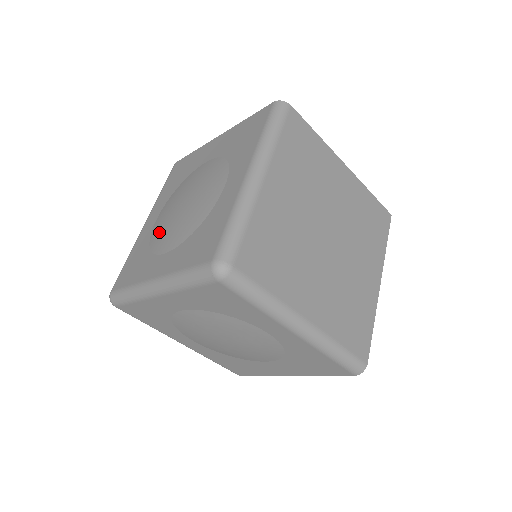
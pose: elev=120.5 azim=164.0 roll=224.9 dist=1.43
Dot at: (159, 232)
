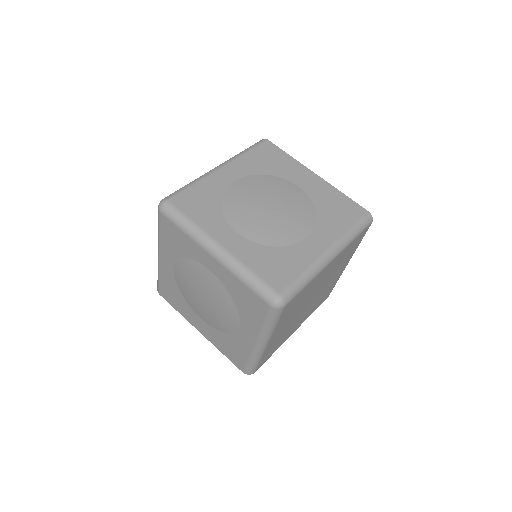
Dot at: (237, 203)
